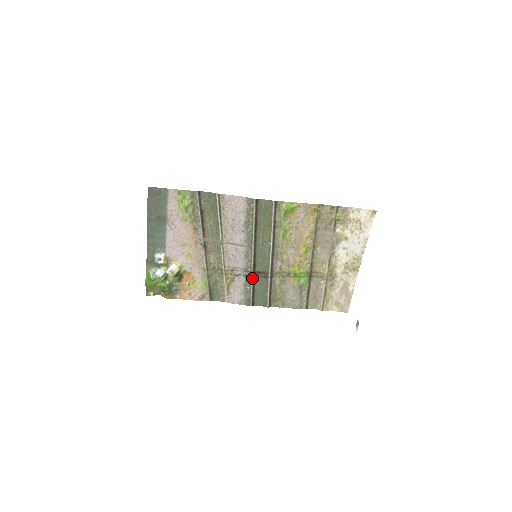
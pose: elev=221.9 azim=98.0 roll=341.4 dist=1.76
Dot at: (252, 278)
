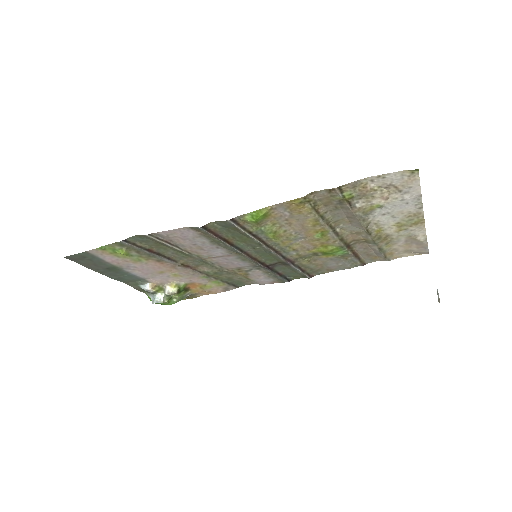
Dot at: (268, 270)
